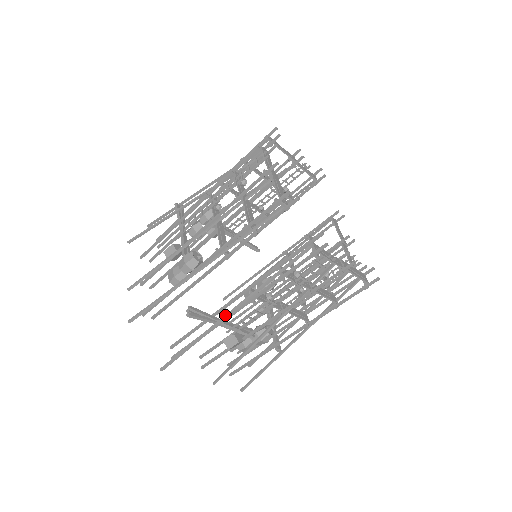
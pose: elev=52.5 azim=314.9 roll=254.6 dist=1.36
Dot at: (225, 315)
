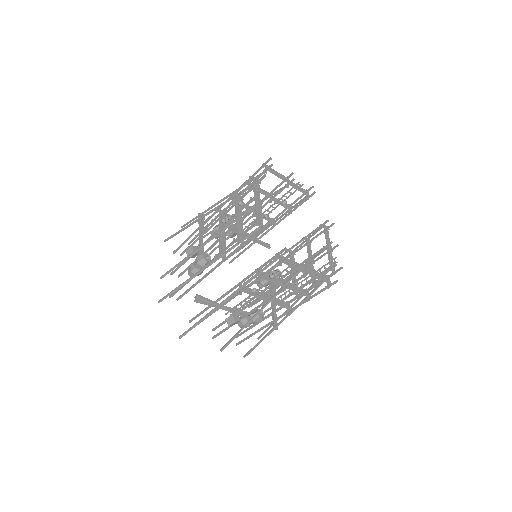
Dot at: (221, 302)
